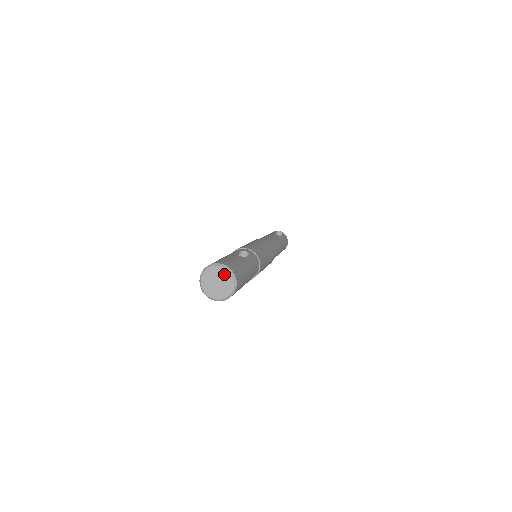
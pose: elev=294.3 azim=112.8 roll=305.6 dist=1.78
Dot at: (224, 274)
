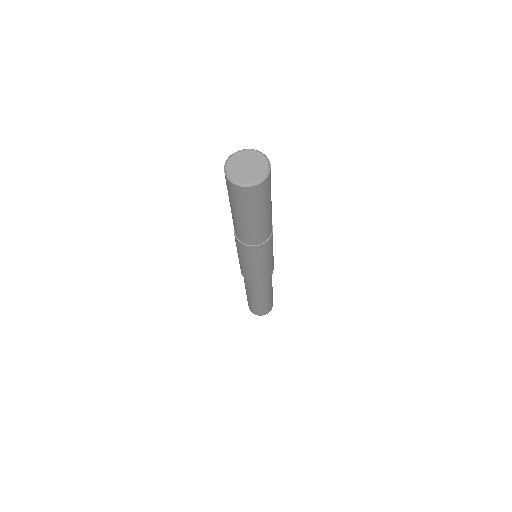
Dot at: (253, 155)
